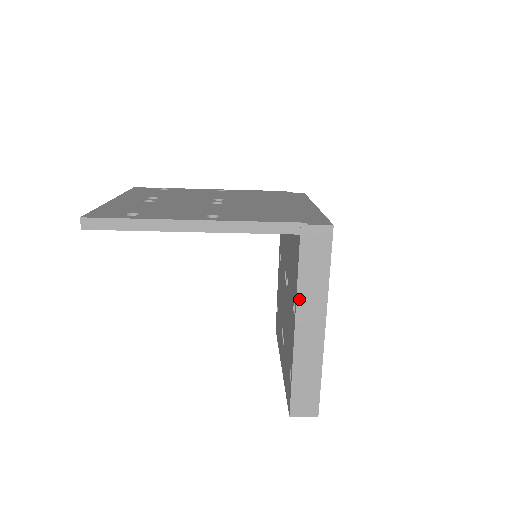
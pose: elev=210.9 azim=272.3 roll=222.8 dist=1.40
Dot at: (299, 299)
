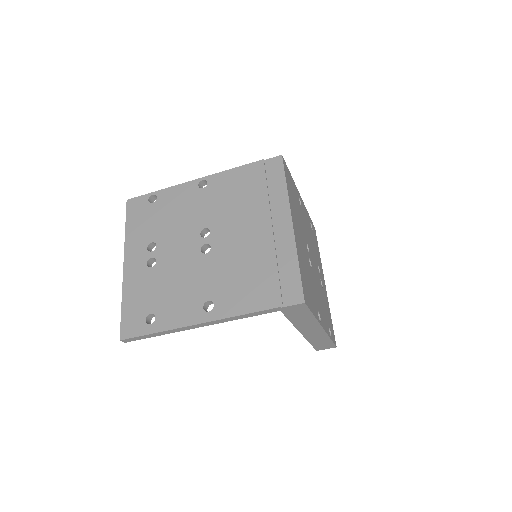
Dot at: (297, 326)
